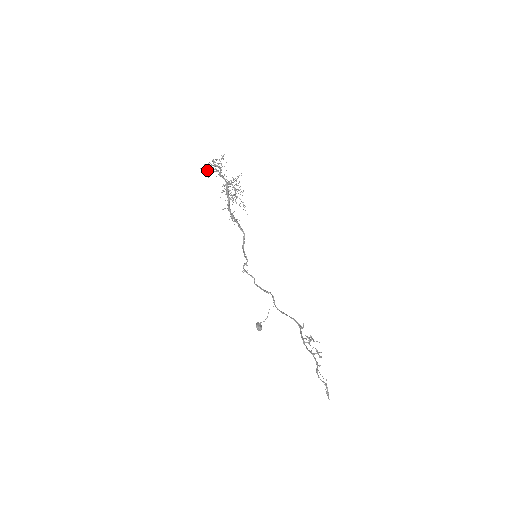
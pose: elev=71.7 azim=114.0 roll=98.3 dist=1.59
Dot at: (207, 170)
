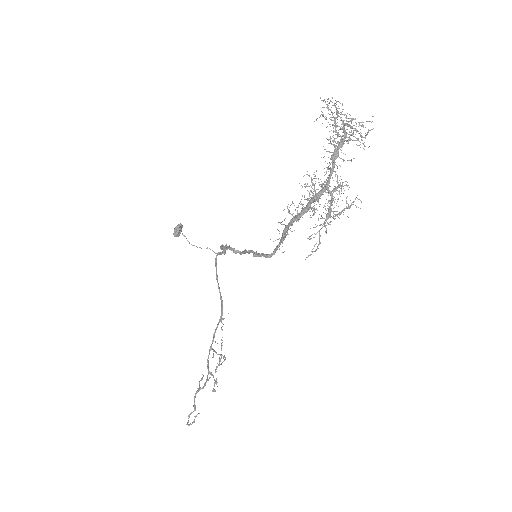
Dot at: occluded
